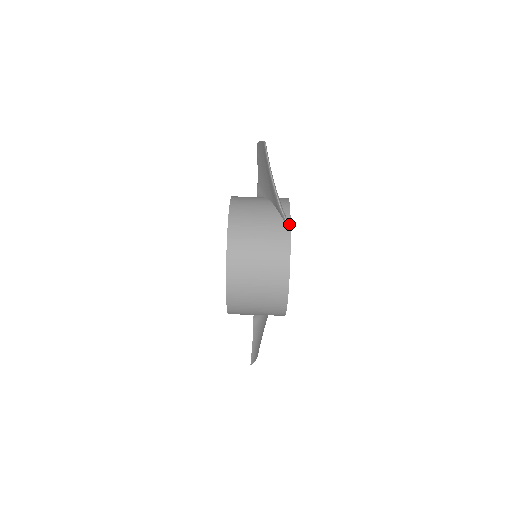
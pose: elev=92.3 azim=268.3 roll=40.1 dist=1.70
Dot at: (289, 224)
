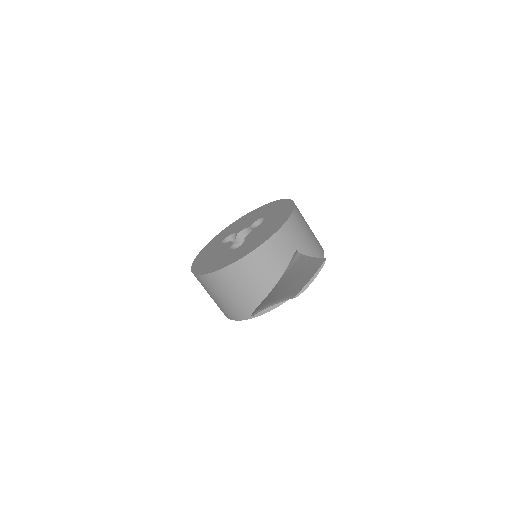
Dot at: (253, 317)
